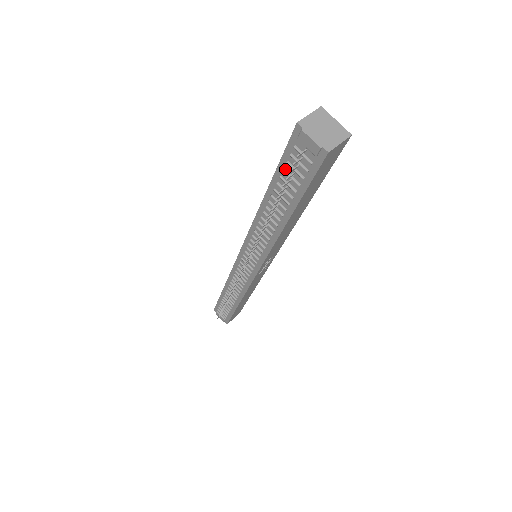
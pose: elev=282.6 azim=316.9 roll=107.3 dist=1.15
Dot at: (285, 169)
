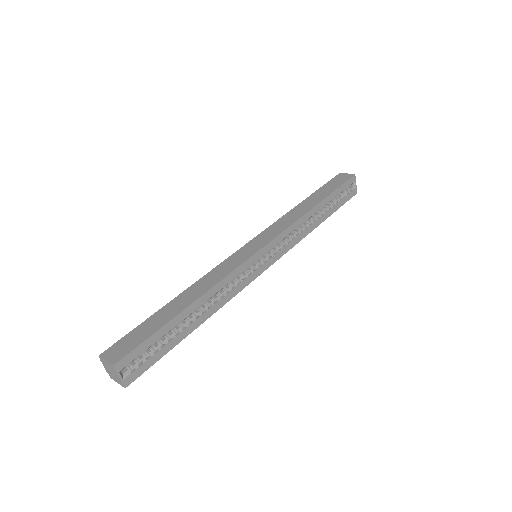
Dot at: occluded
